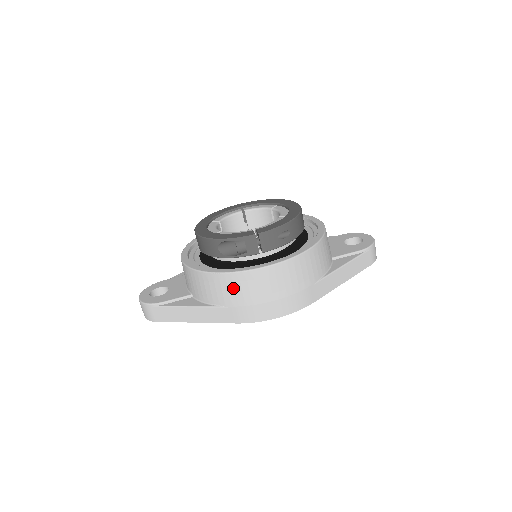
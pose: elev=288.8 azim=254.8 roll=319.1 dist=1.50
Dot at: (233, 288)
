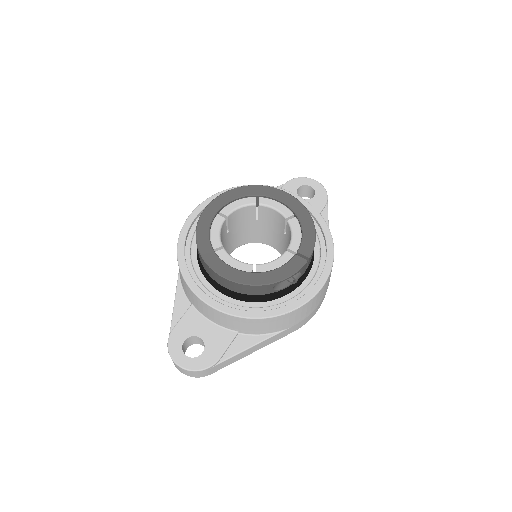
Dot at: (300, 314)
